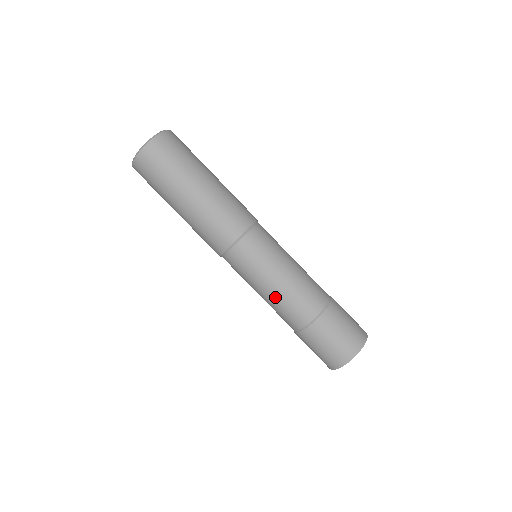
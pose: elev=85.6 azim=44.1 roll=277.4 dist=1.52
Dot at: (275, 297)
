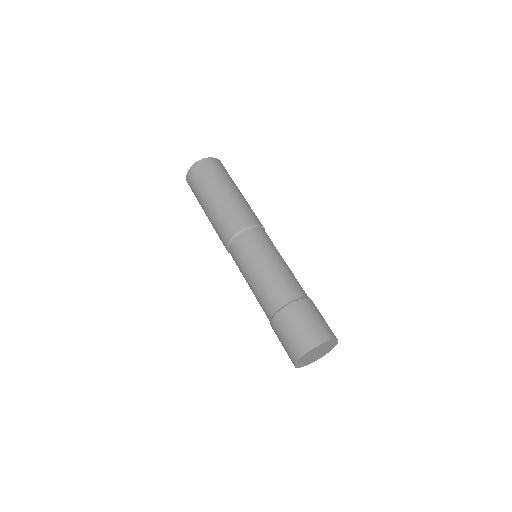
Dot at: (259, 281)
